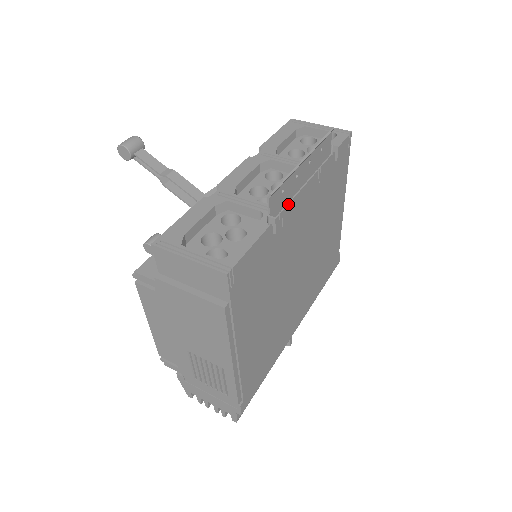
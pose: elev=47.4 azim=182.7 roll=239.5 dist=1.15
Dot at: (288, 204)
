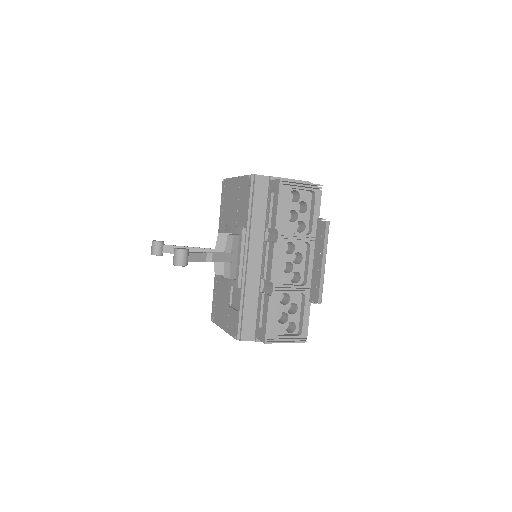
Dot at: (313, 281)
